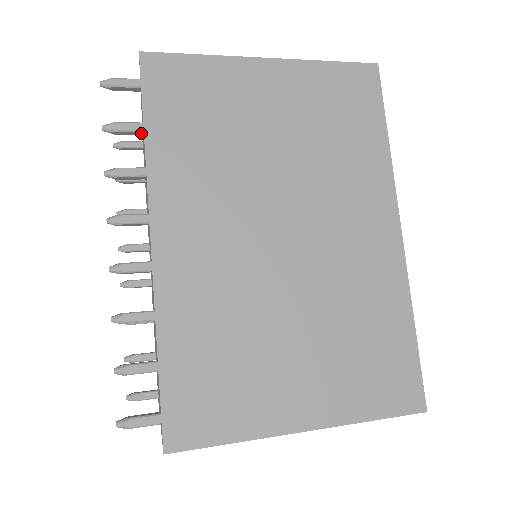
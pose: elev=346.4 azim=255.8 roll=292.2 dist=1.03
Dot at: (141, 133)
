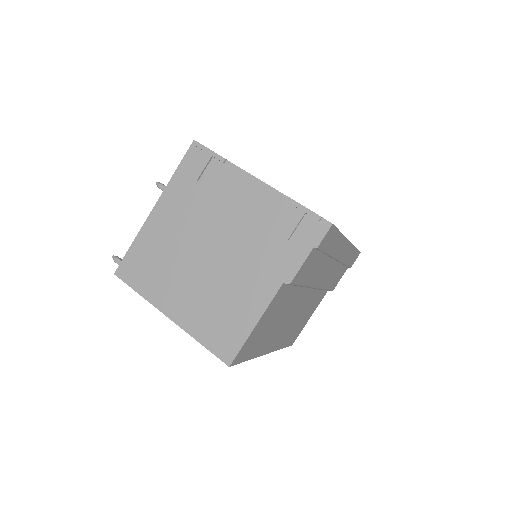
Dot at: occluded
